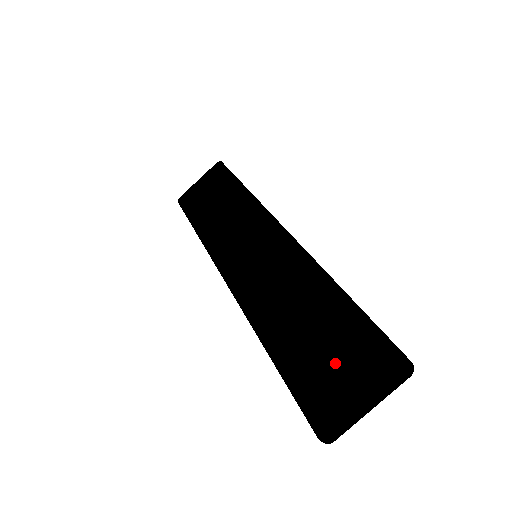
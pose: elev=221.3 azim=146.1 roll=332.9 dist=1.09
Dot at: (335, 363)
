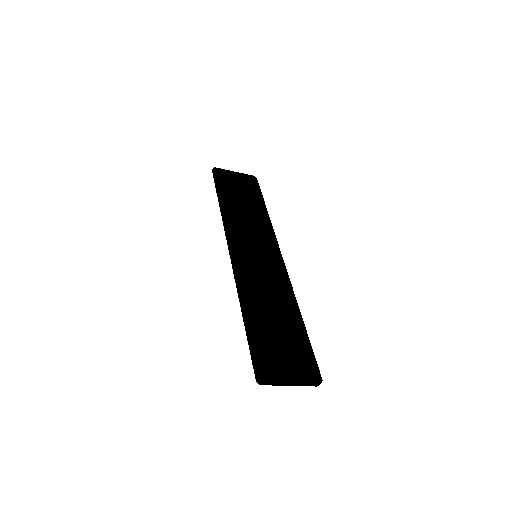
Dot at: (290, 351)
